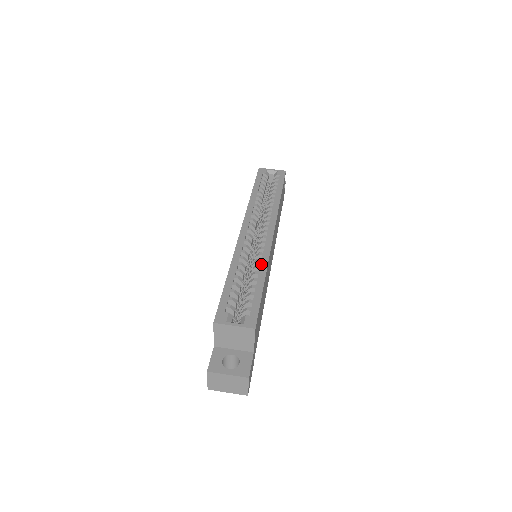
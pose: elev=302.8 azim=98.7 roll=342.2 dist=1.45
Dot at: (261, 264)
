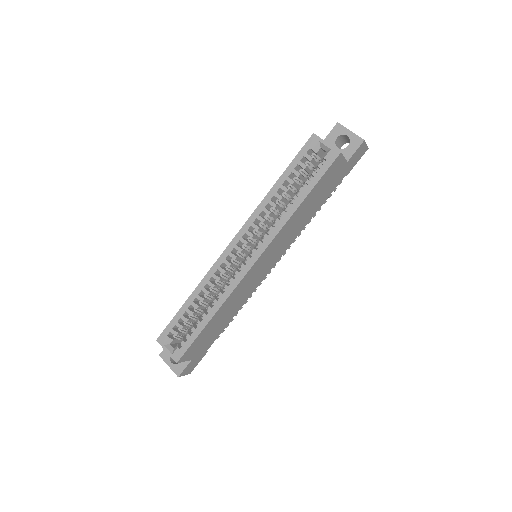
Dot at: (218, 301)
